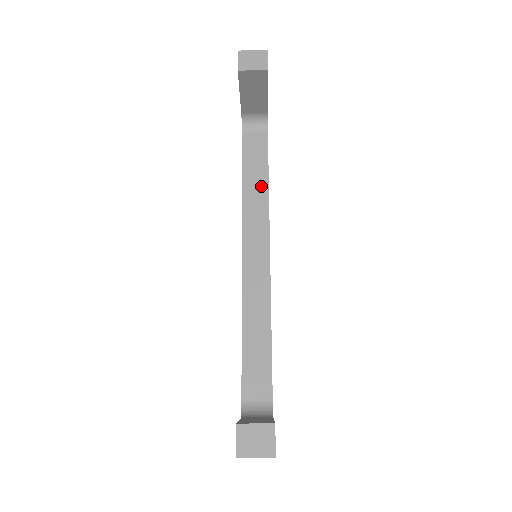
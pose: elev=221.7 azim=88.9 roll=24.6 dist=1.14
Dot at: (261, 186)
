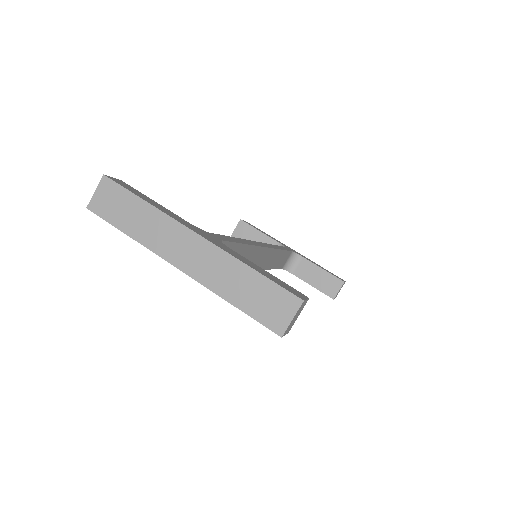
Dot at: occluded
